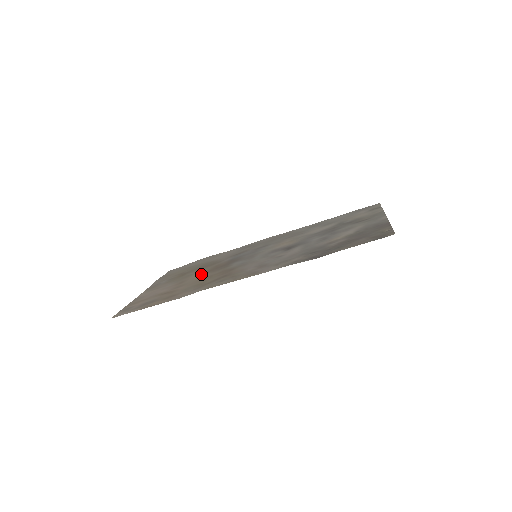
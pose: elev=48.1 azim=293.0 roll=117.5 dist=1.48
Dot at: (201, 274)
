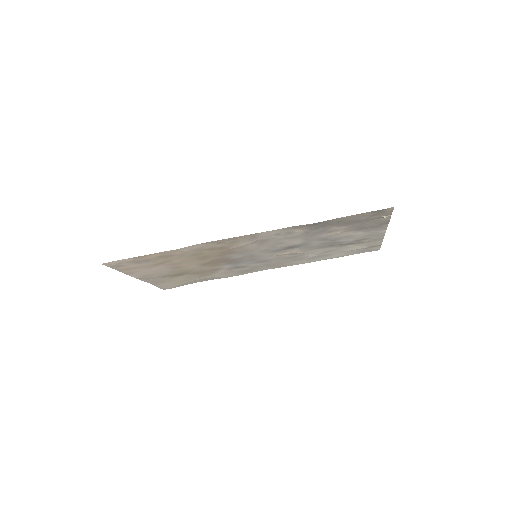
Dot at: (198, 264)
